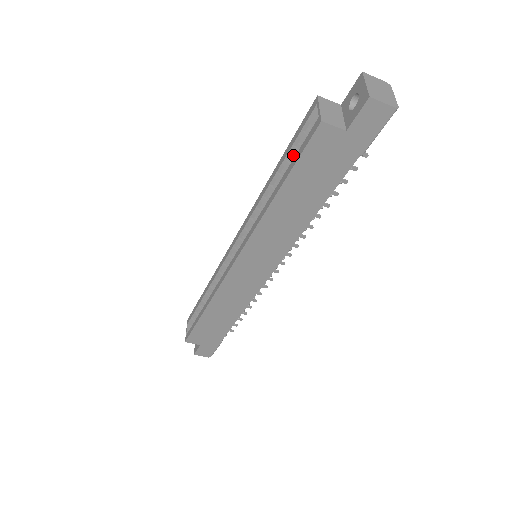
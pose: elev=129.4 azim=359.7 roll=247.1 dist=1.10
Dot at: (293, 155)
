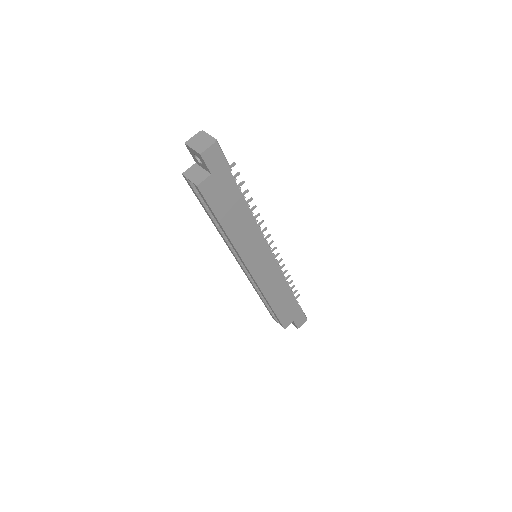
Dot at: occluded
